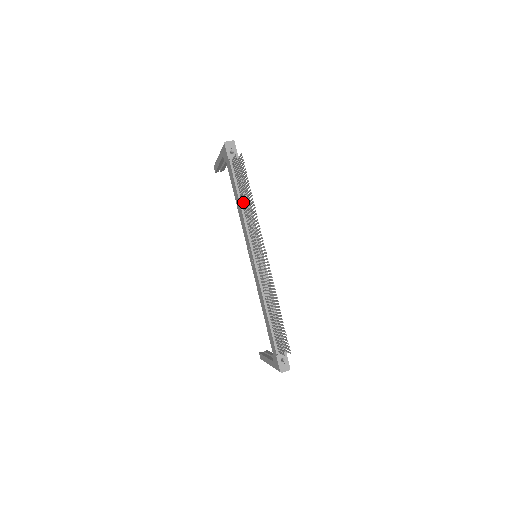
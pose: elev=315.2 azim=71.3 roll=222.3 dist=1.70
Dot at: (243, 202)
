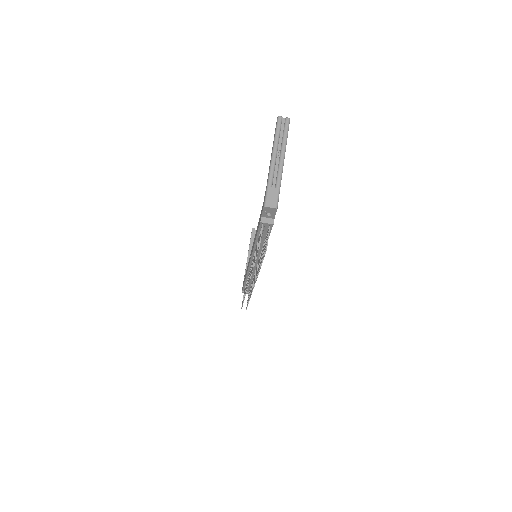
Dot at: occluded
